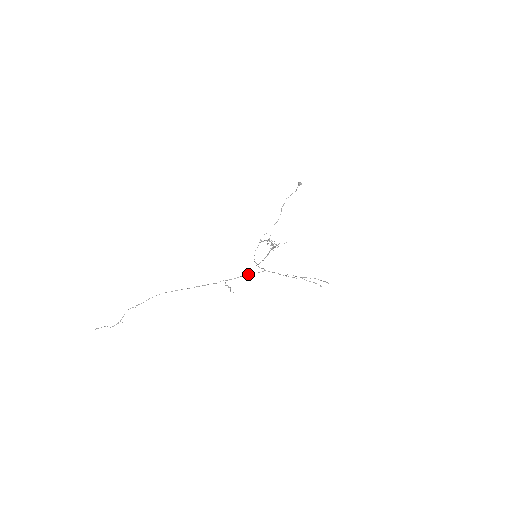
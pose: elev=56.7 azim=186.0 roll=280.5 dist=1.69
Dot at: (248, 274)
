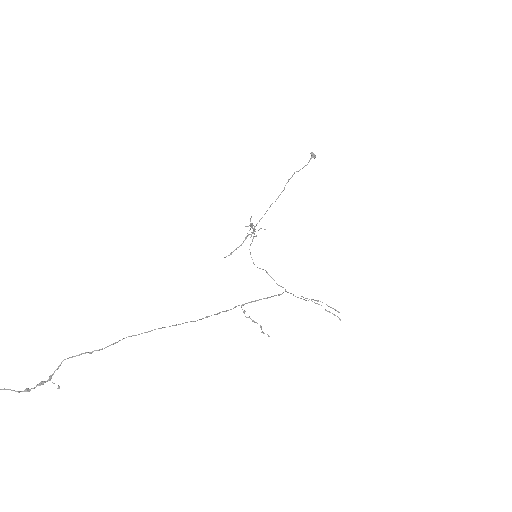
Dot at: (269, 297)
